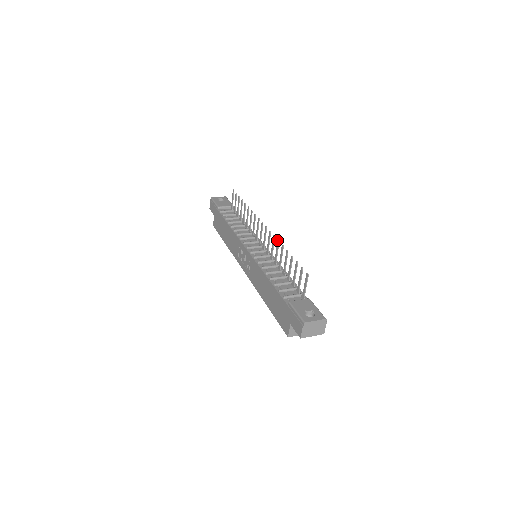
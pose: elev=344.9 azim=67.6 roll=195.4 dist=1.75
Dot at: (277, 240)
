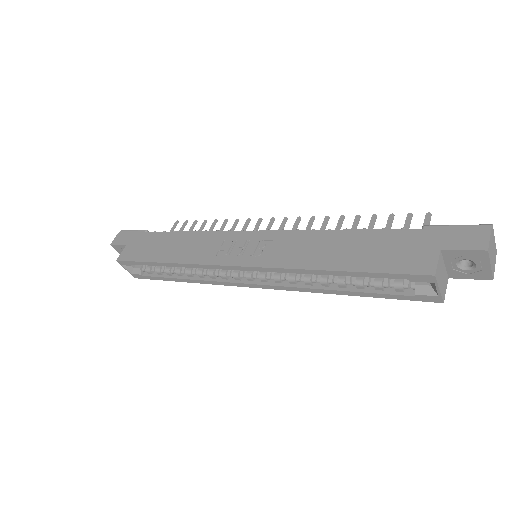
Dot at: (325, 216)
